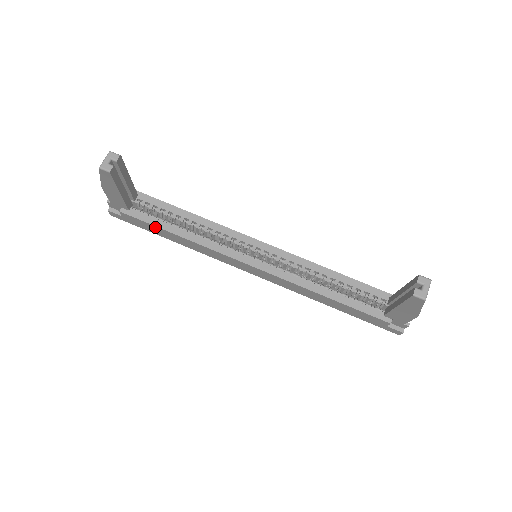
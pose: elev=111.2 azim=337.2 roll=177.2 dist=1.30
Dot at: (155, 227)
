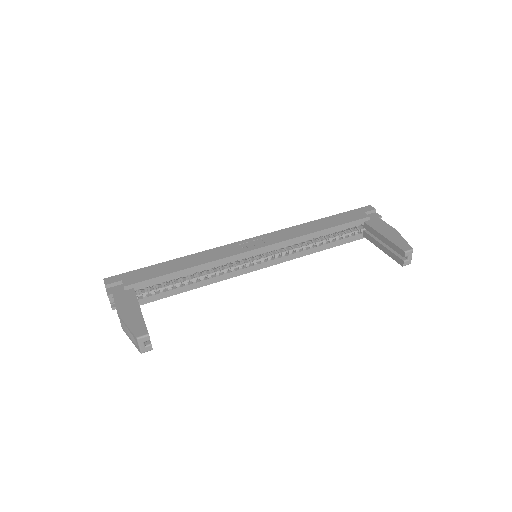
Dot at: (167, 295)
